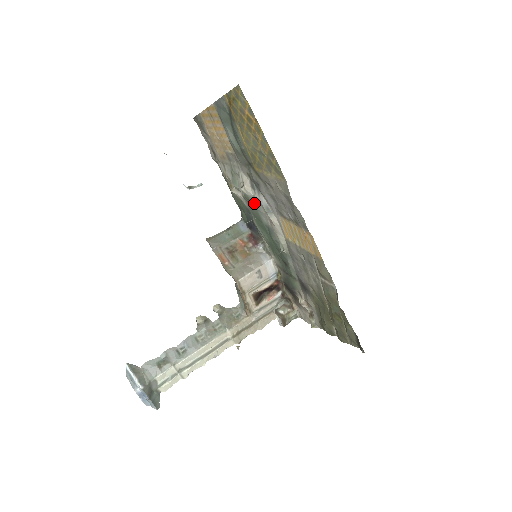
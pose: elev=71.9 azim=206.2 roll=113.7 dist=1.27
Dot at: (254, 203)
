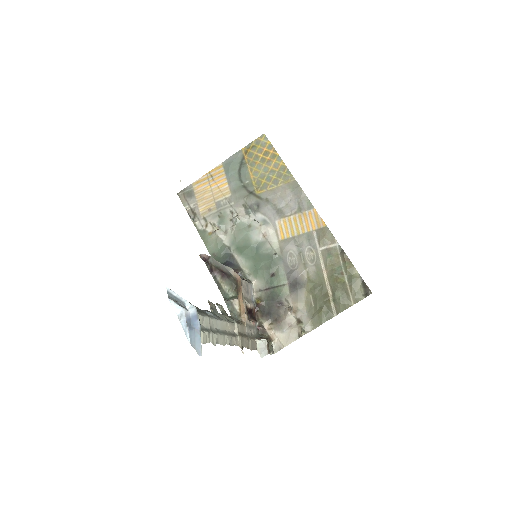
Dot at: (245, 228)
